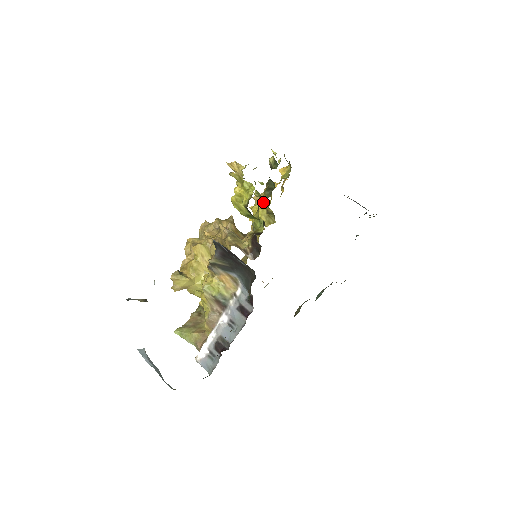
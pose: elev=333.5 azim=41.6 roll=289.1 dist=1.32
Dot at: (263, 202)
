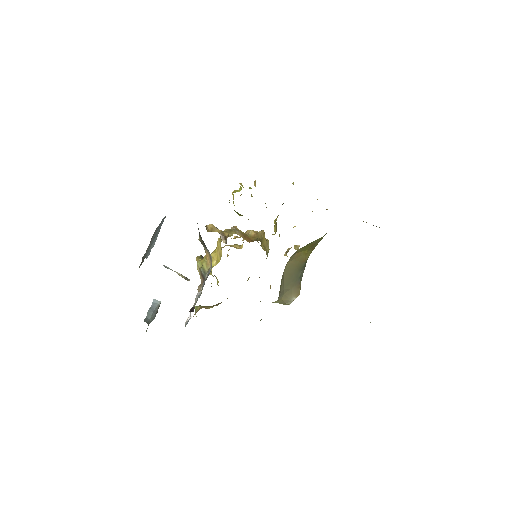
Dot at: occluded
